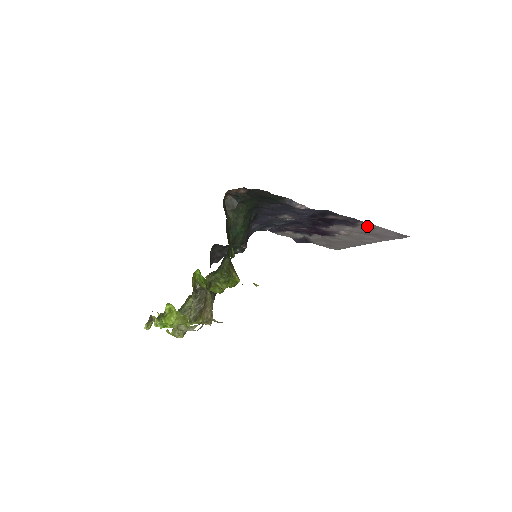
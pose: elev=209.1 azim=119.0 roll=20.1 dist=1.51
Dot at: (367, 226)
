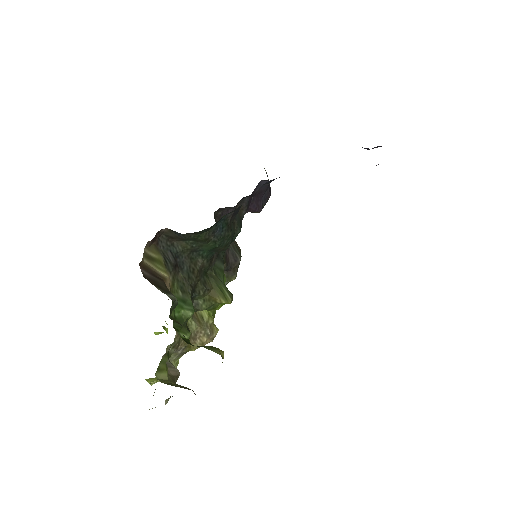
Dot at: occluded
